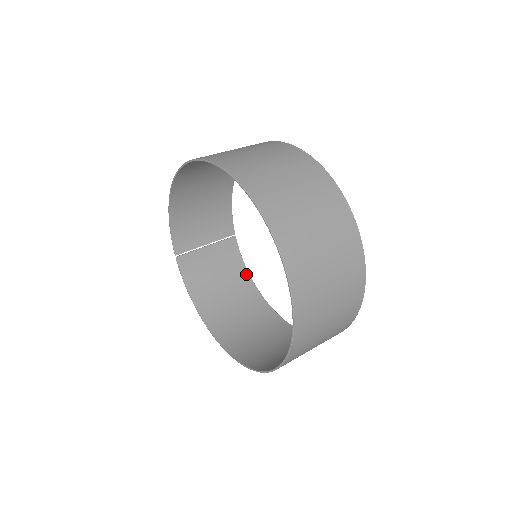
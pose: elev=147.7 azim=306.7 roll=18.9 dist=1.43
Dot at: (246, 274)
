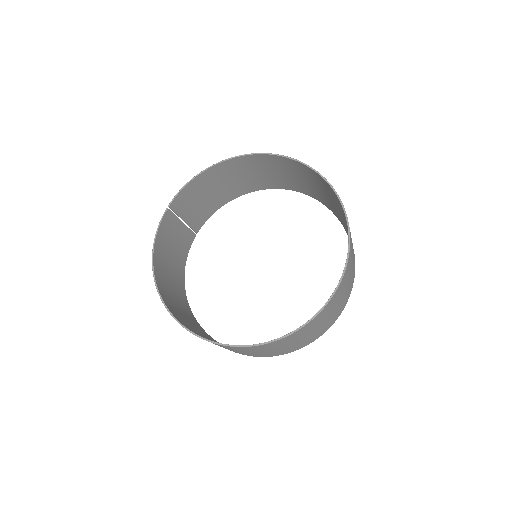
Dot at: (184, 270)
